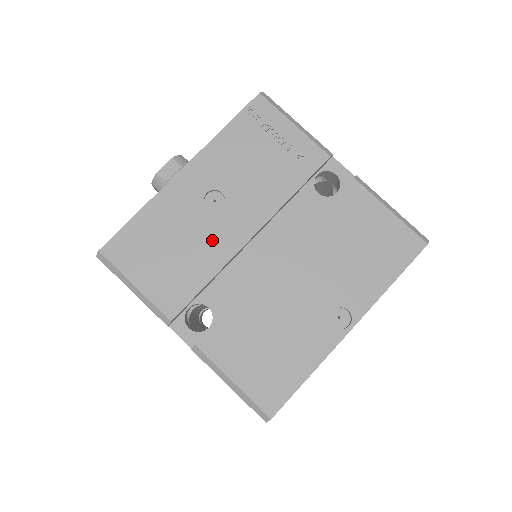
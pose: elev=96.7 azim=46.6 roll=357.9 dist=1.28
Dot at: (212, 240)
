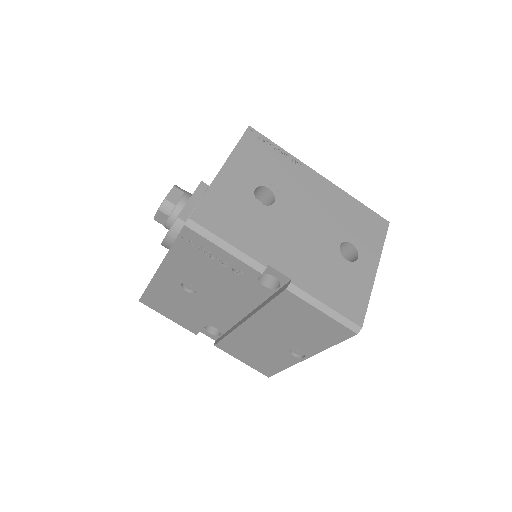
Dot at: (199, 307)
